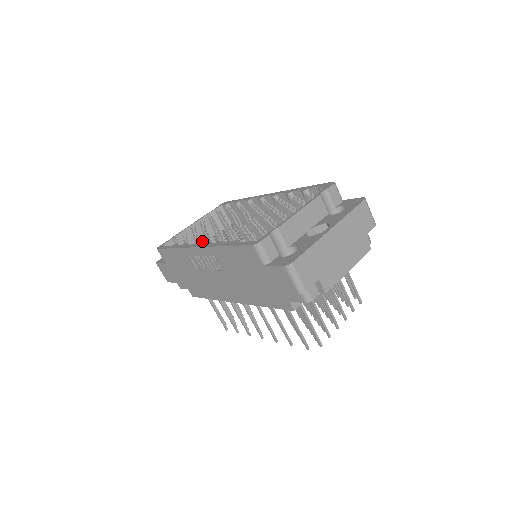
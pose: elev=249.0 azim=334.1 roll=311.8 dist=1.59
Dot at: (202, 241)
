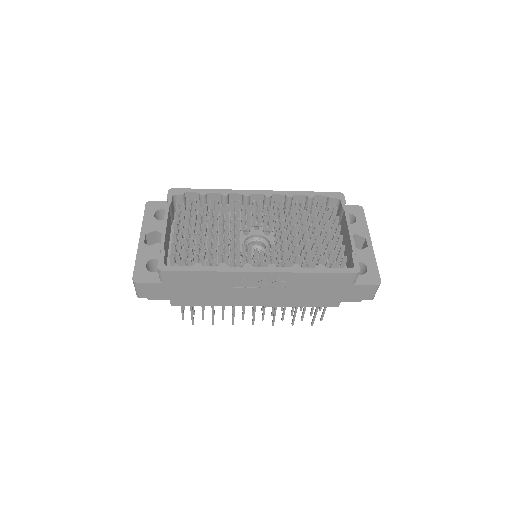
Dot at: occluded
